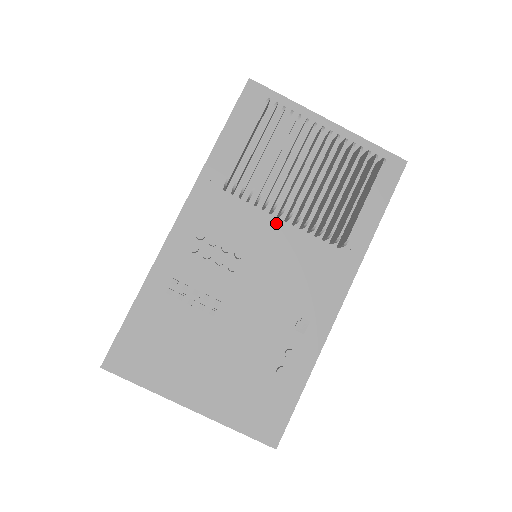
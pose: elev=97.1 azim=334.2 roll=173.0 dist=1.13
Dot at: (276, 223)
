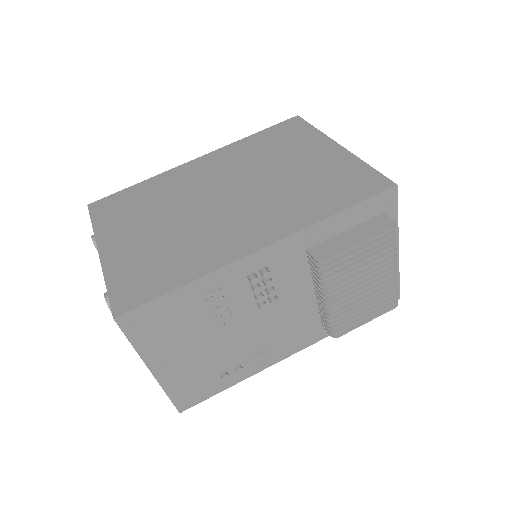
Dot at: (310, 291)
